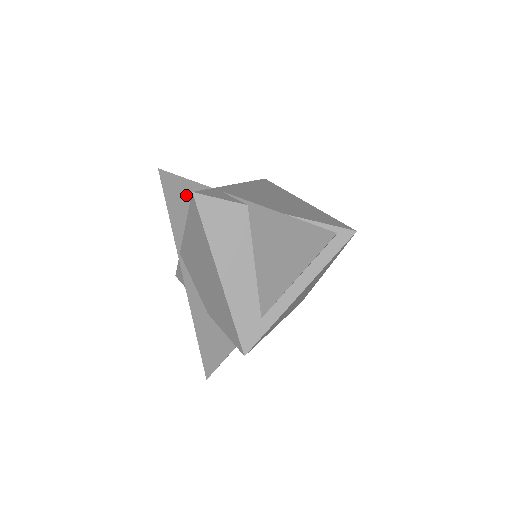
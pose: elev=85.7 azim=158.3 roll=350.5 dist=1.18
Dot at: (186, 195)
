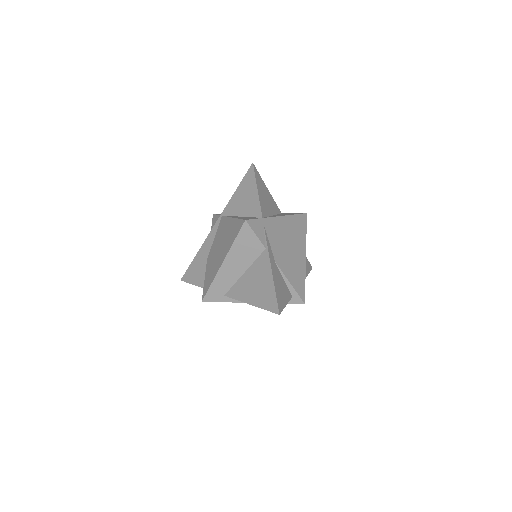
Dot at: (250, 198)
